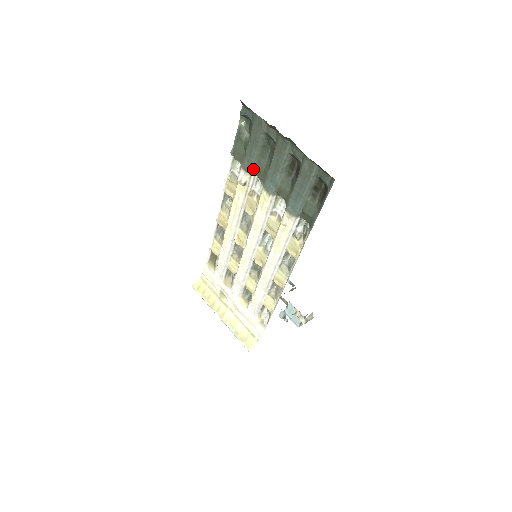
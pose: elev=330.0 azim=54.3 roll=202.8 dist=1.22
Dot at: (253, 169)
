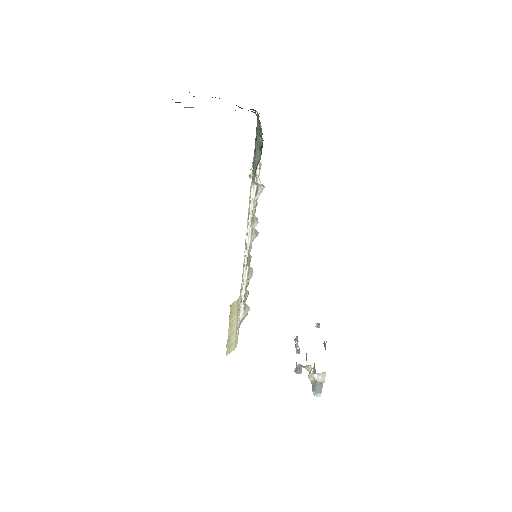
Dot at: occluded
